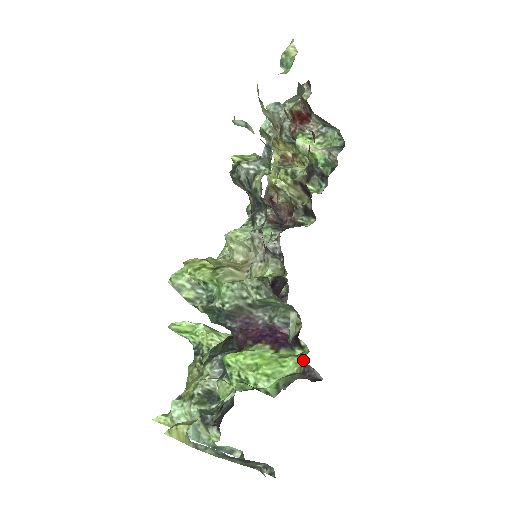
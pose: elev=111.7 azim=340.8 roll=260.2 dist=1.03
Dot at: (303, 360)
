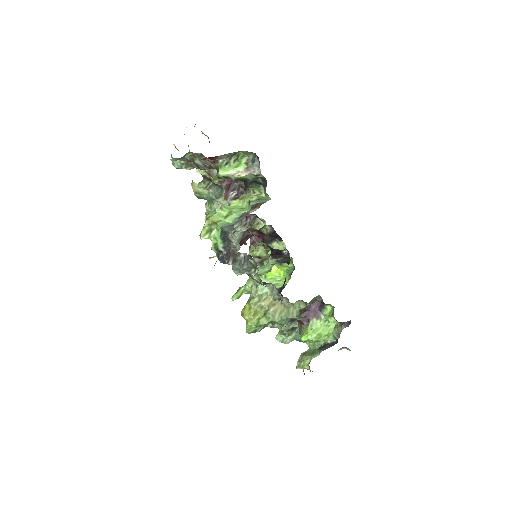
Dot at: (338, 322)
